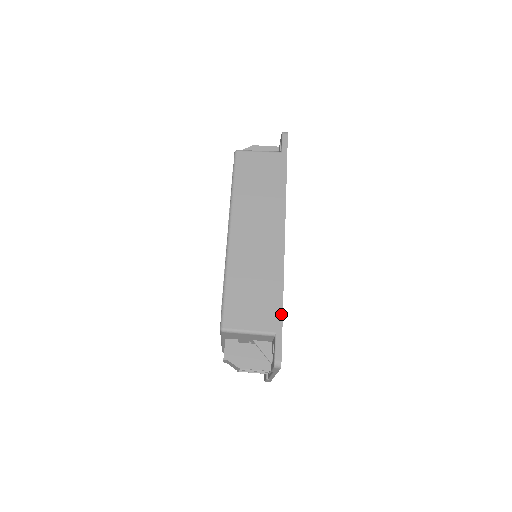
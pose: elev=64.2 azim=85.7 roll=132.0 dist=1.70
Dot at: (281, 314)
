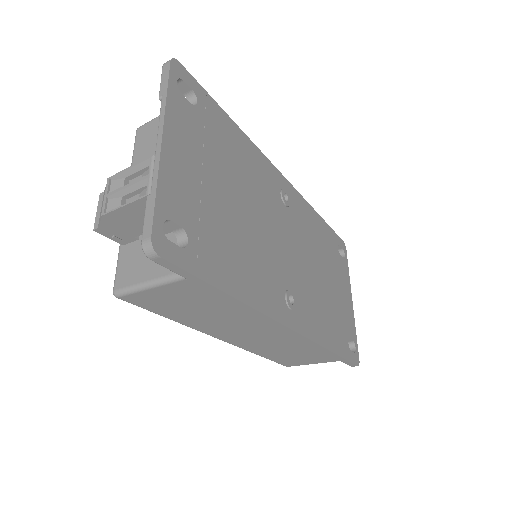
Dot at: (337, 356)
